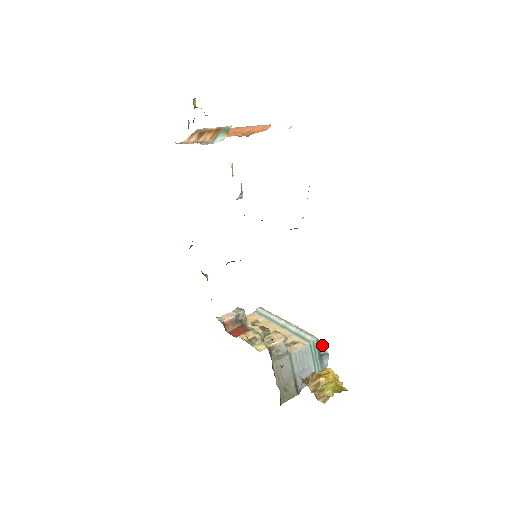
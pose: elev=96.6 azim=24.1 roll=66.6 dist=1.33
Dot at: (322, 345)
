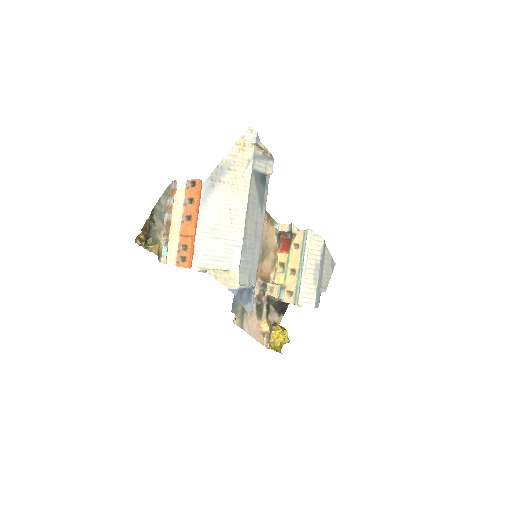
Dot at: occluded
